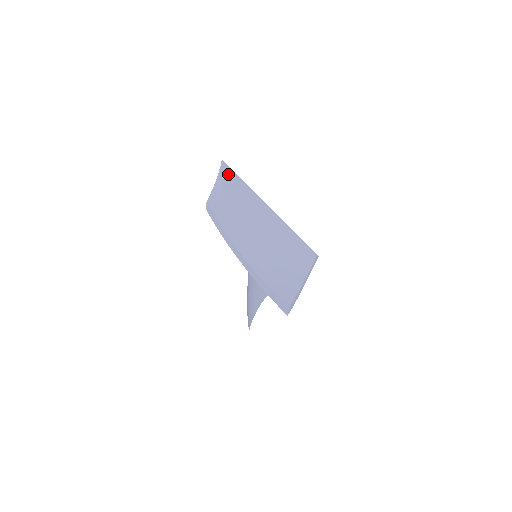
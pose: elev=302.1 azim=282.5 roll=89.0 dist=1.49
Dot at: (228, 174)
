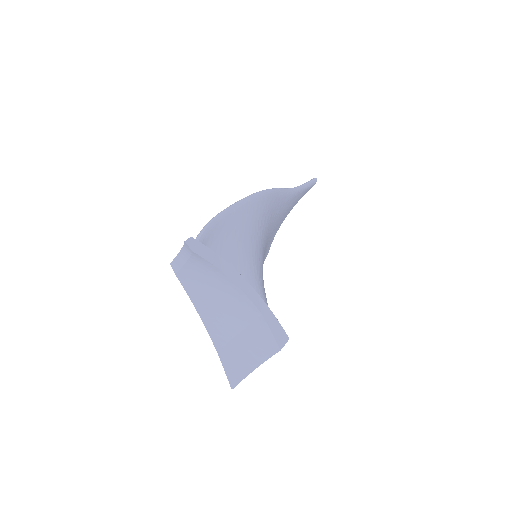
Dot at: (192, 254)
